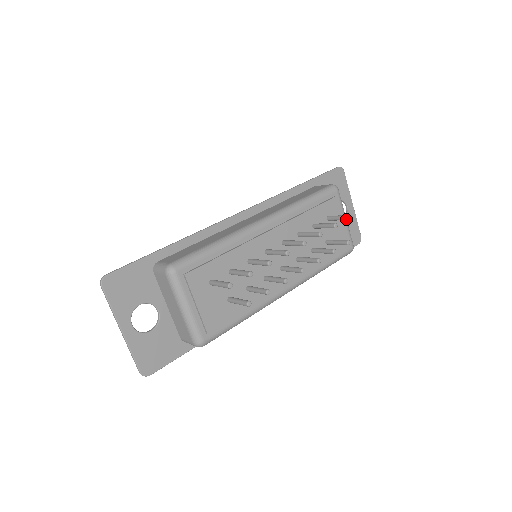
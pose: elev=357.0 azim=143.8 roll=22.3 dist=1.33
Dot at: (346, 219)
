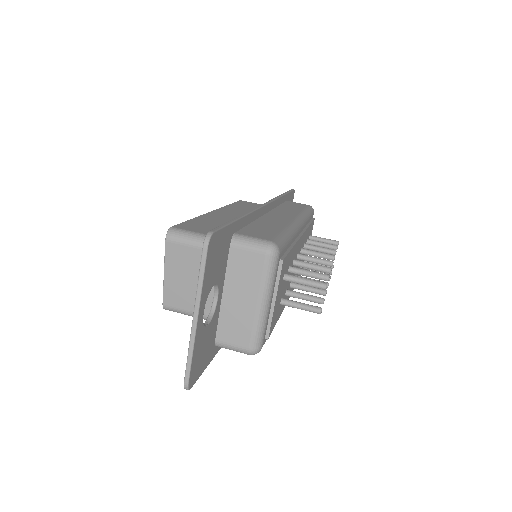
Dot at: (335, 244)
